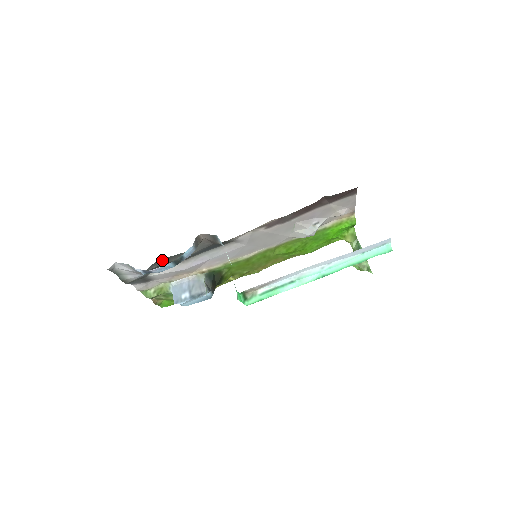
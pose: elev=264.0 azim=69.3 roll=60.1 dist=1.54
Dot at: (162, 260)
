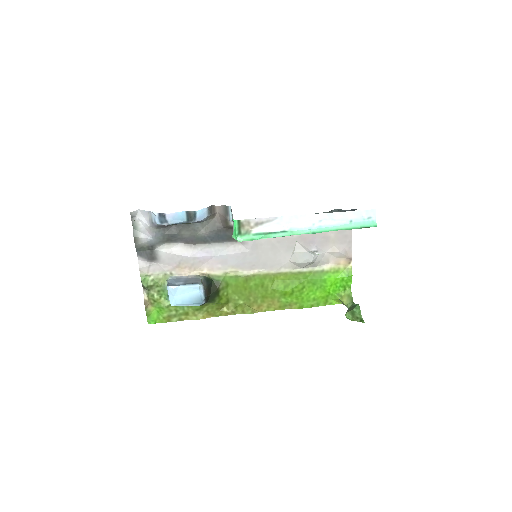
Dot at: (176, 228)
